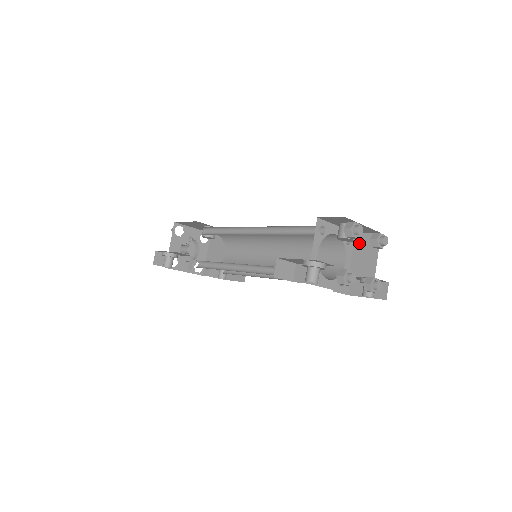
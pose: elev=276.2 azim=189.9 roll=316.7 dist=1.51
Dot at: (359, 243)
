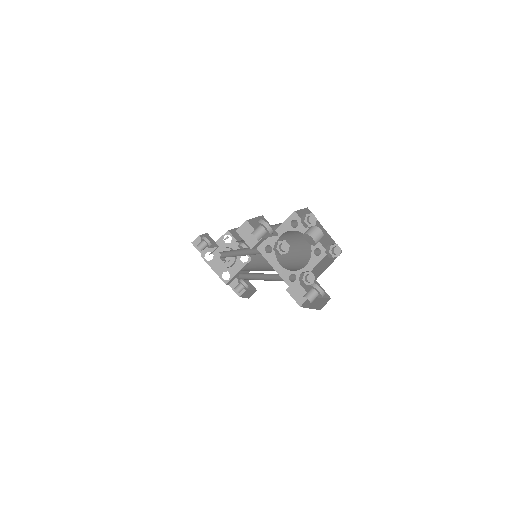
Dot at: (325, 259)
